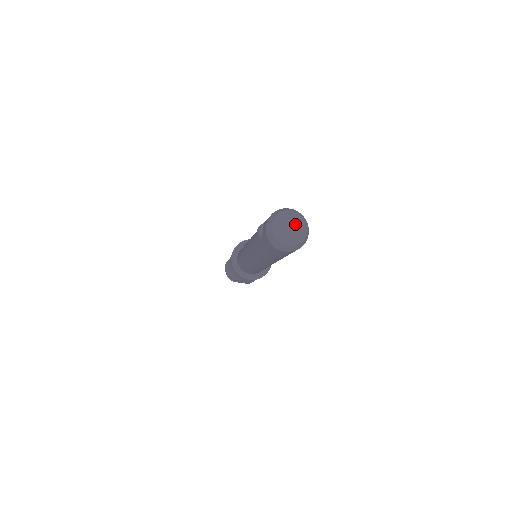
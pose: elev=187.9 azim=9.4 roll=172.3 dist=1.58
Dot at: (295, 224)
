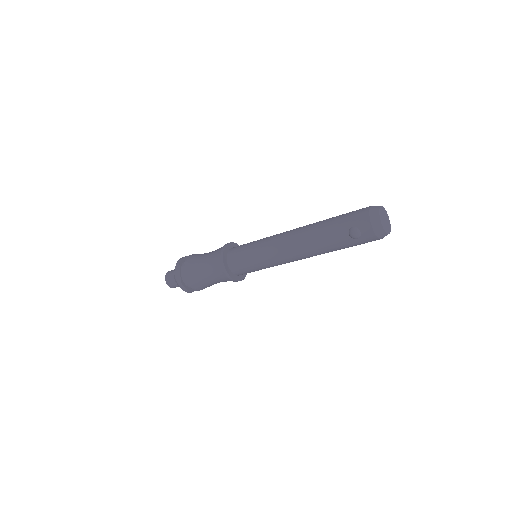
Dot at: (385, 216)
